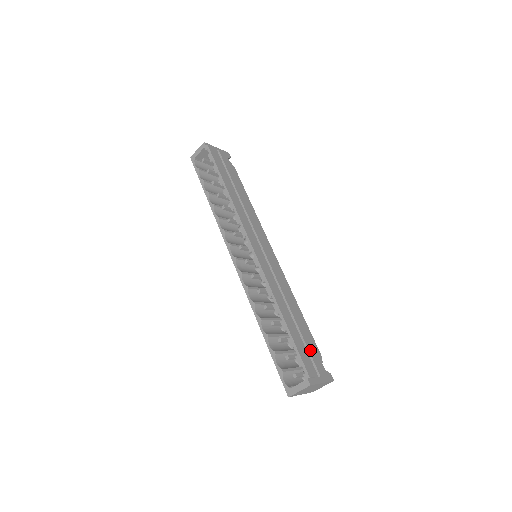
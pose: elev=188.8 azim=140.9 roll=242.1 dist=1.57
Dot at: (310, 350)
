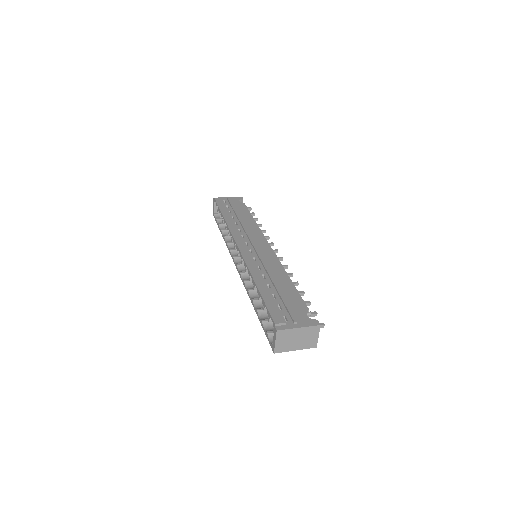
Dot at: (291, 306)
